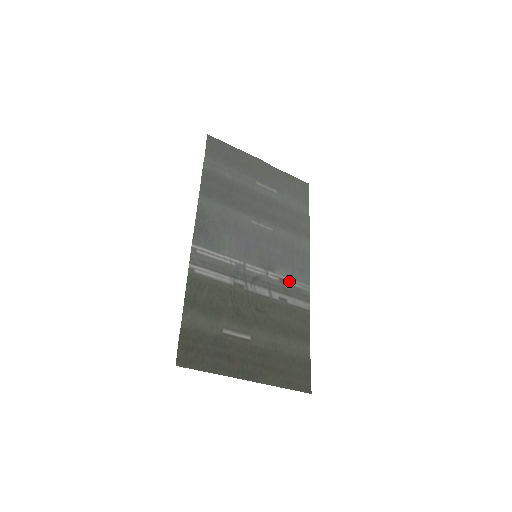
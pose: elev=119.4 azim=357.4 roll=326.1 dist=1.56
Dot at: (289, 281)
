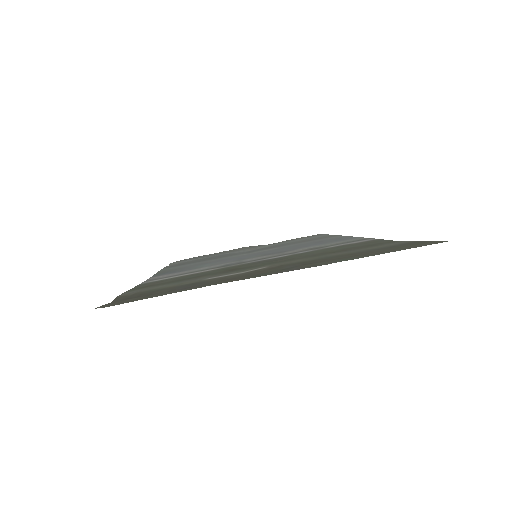
Dot at: occluded
